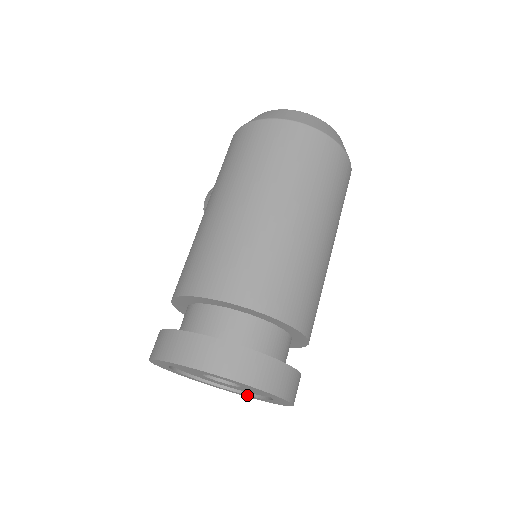
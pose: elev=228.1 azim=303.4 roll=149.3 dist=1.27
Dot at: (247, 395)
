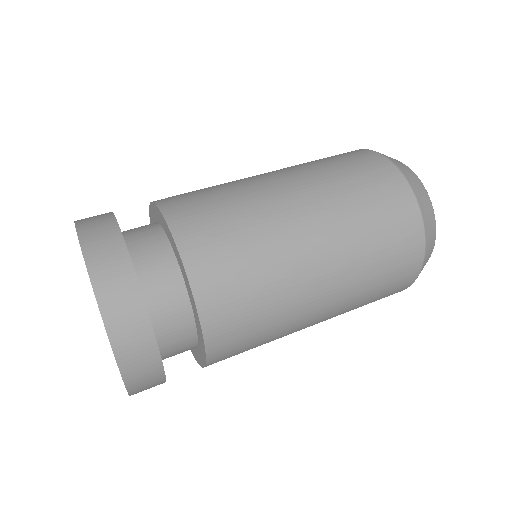
Dot at: occluded
